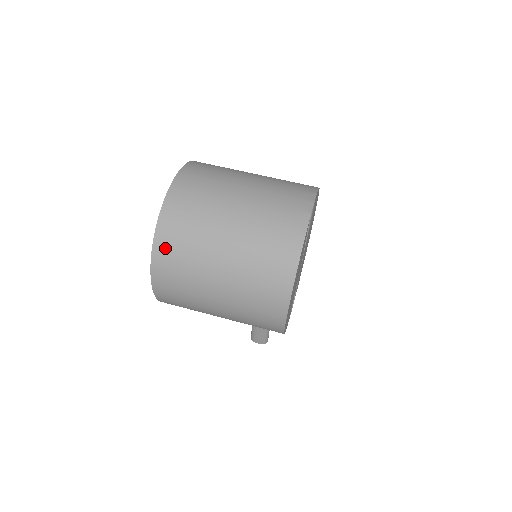
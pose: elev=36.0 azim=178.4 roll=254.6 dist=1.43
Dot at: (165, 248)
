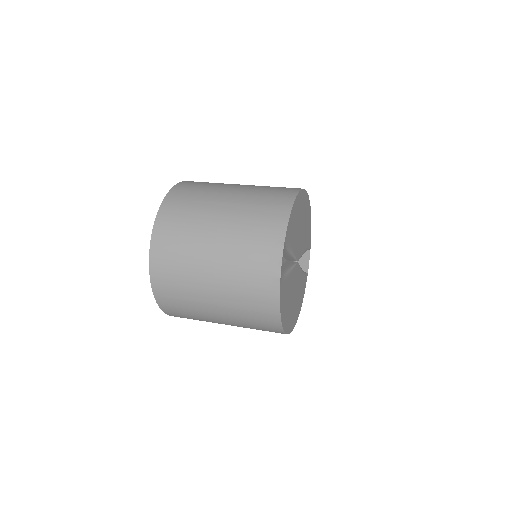
Dot at: (172, 312)
